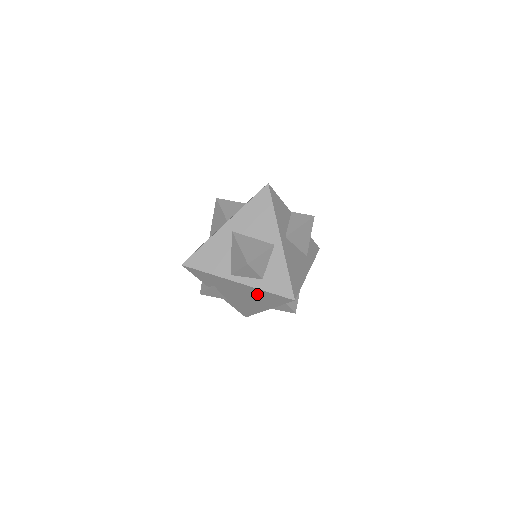
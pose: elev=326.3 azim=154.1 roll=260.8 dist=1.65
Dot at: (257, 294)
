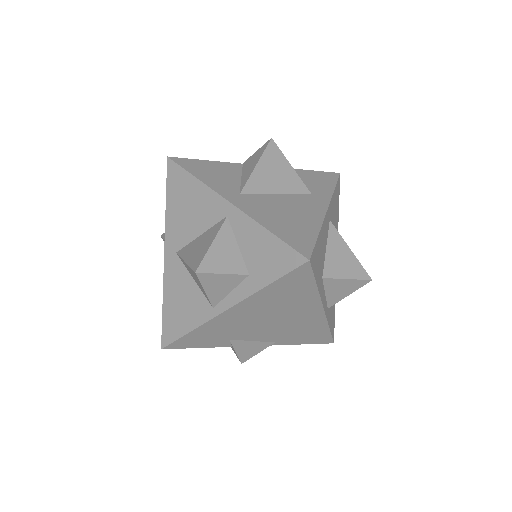
Dot at: (271, 301)
